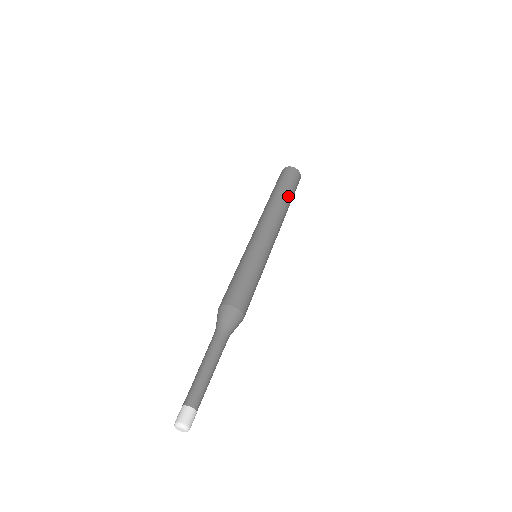
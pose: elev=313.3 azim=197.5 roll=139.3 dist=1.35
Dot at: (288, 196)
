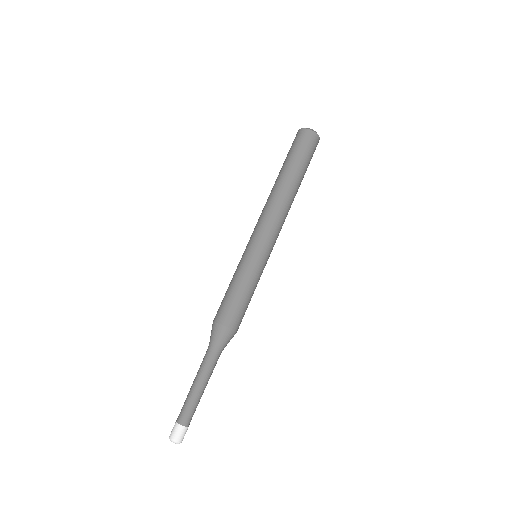
Dot at: (294, 172)
